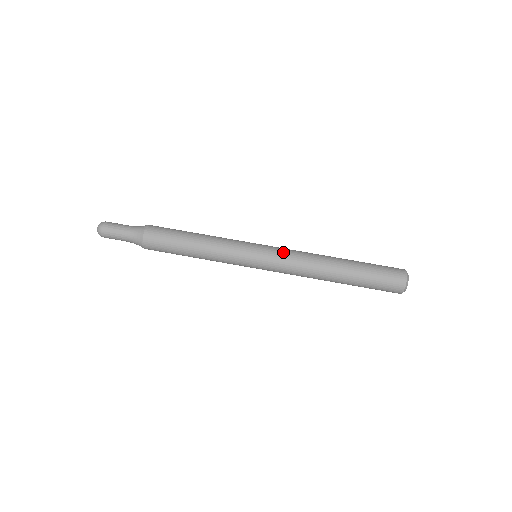
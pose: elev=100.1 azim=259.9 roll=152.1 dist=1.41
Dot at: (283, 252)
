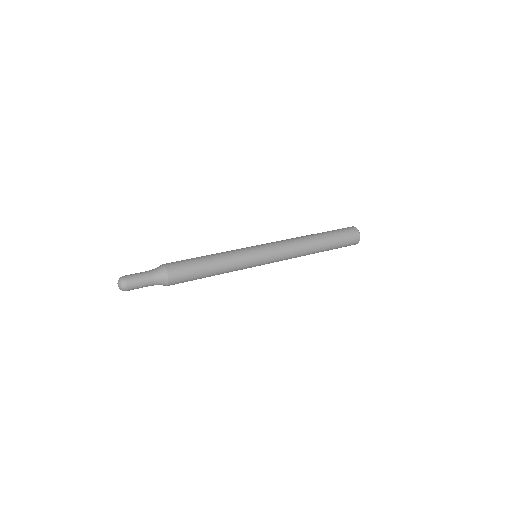
Dot at: (272, 242)
